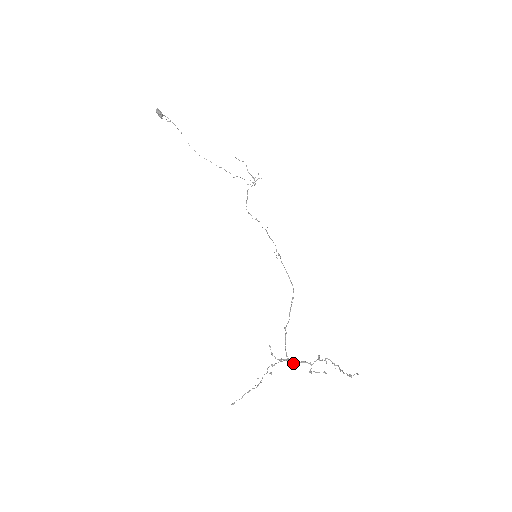
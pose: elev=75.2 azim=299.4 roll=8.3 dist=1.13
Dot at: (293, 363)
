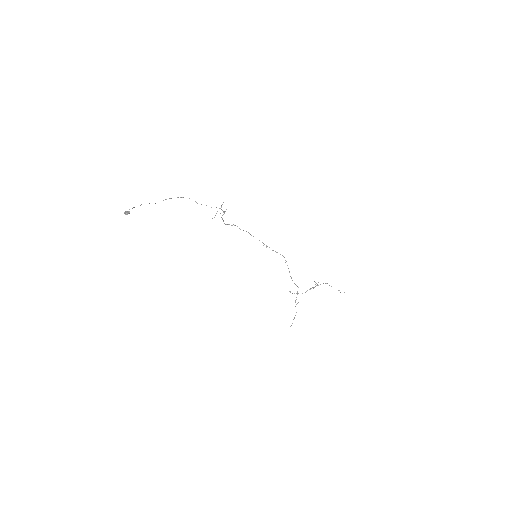
Dot at: occluded
